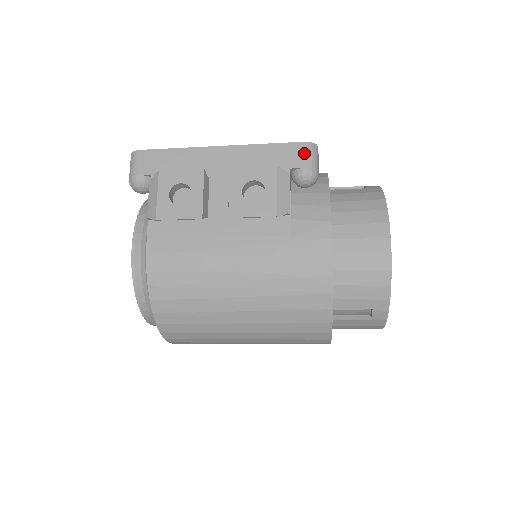
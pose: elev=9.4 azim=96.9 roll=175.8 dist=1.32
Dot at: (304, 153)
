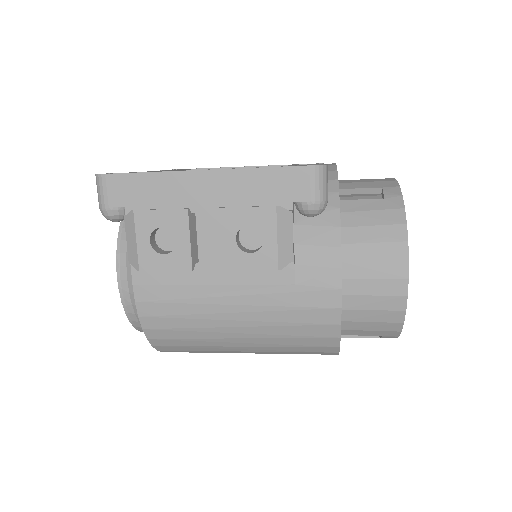
Dot at: (310, 181)
